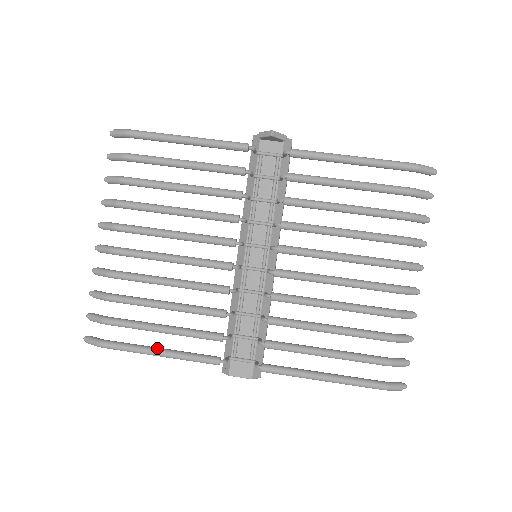
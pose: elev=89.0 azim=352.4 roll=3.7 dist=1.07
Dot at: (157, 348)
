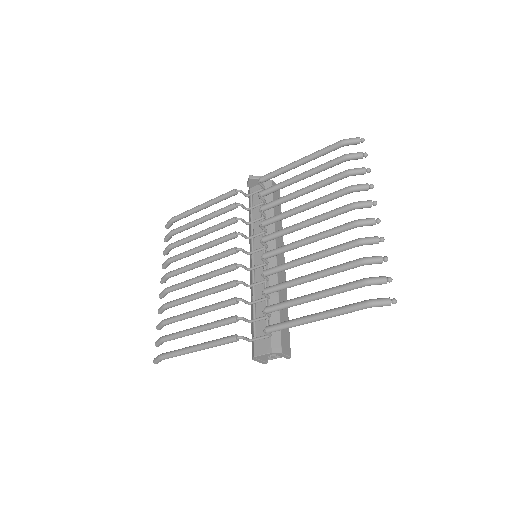
Dot at: (194, 345)
